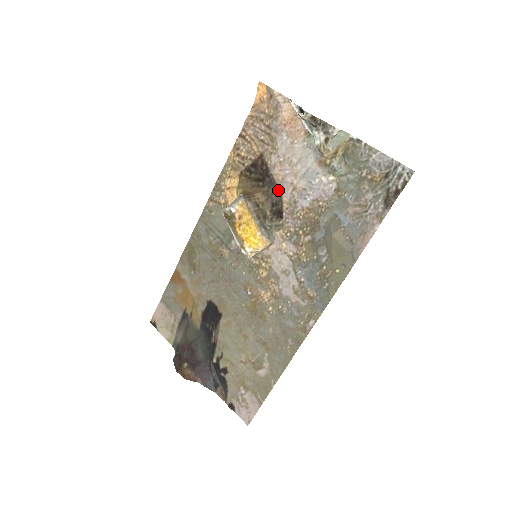
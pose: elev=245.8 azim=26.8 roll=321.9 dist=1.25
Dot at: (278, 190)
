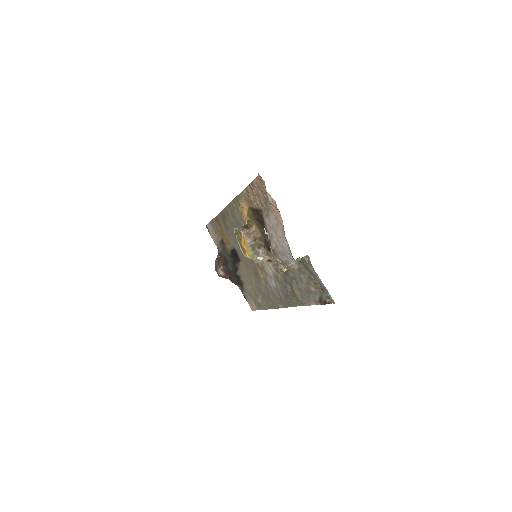
Dot at: occluded
